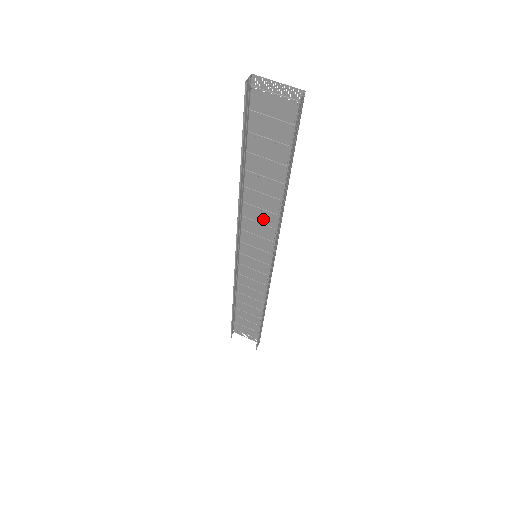
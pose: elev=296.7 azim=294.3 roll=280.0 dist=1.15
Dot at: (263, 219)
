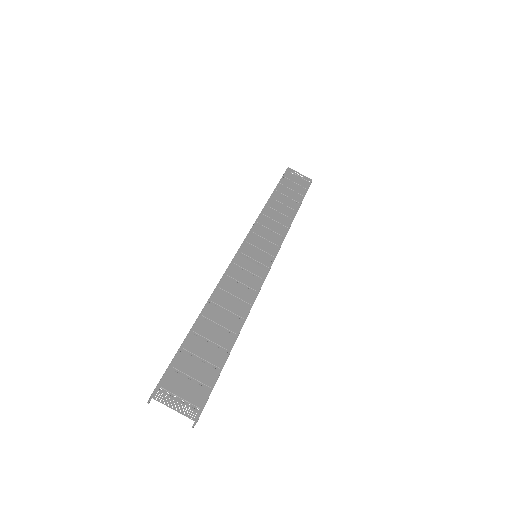
Dot at: (240, 289)
